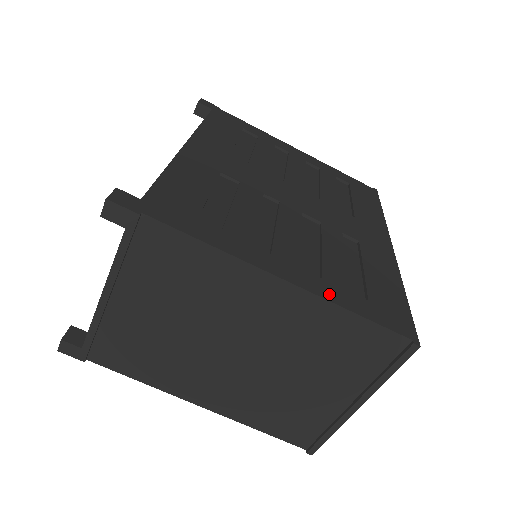
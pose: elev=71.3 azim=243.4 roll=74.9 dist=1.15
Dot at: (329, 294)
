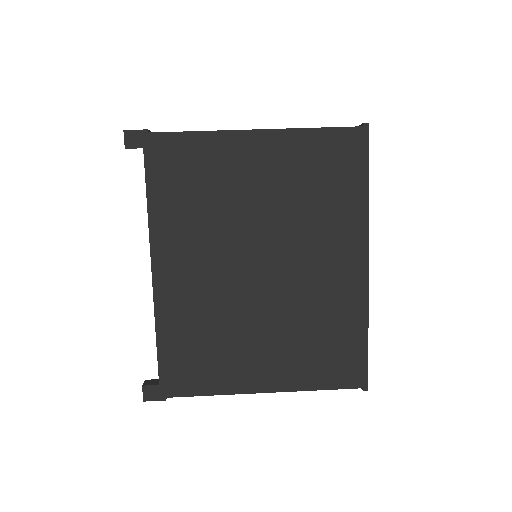
Dot at: occluded
